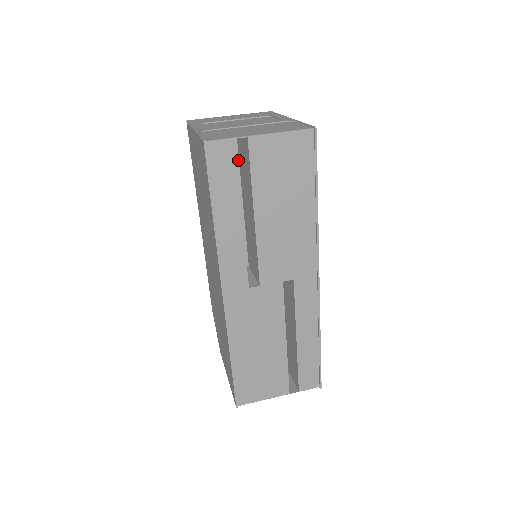
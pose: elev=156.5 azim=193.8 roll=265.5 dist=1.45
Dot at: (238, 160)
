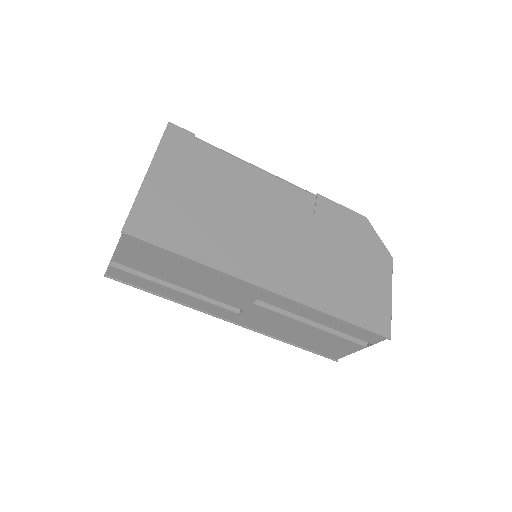
Dot at: occluded
